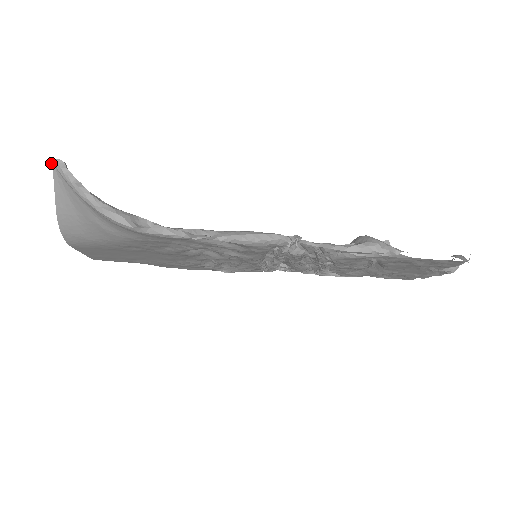
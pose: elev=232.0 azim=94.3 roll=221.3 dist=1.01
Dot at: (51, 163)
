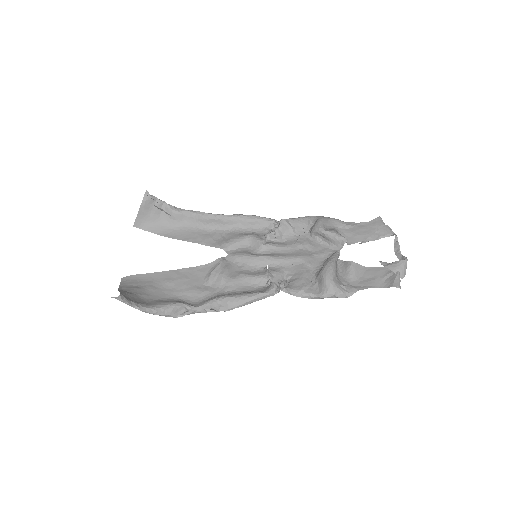
Dot at: (111, 297)
